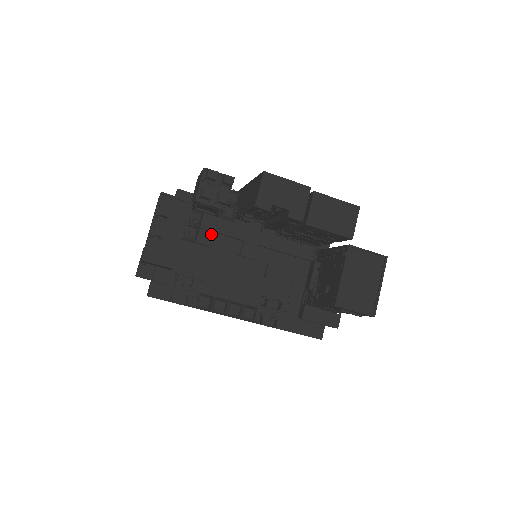
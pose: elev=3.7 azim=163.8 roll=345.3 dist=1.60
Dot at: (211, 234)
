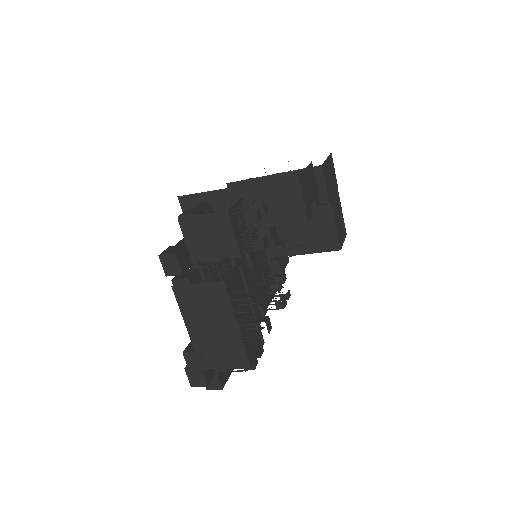
Dot at: (216, 271)
